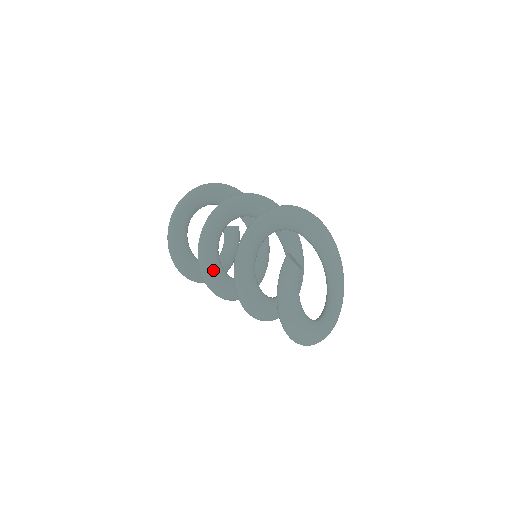
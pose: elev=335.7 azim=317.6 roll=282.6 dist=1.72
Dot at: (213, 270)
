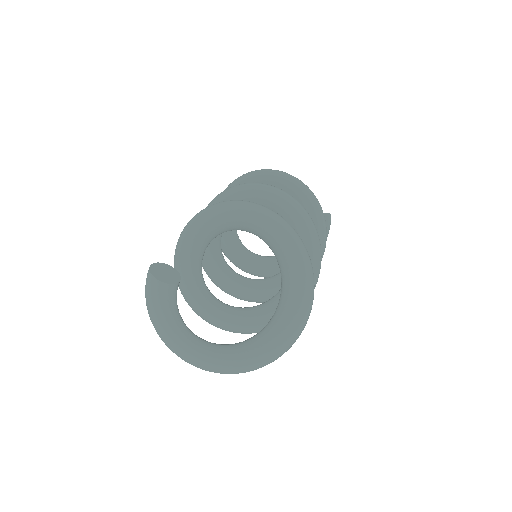
Dot at: (212, 268)
